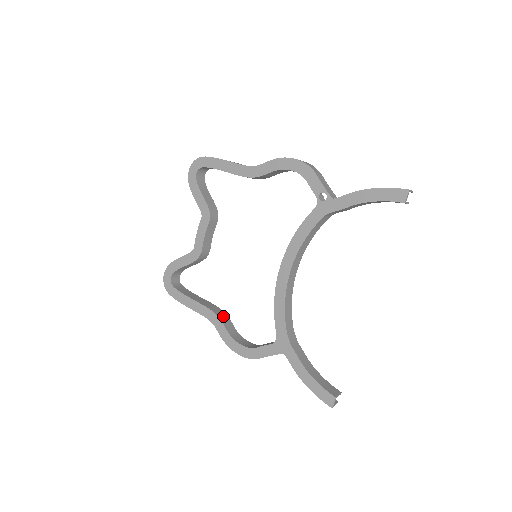
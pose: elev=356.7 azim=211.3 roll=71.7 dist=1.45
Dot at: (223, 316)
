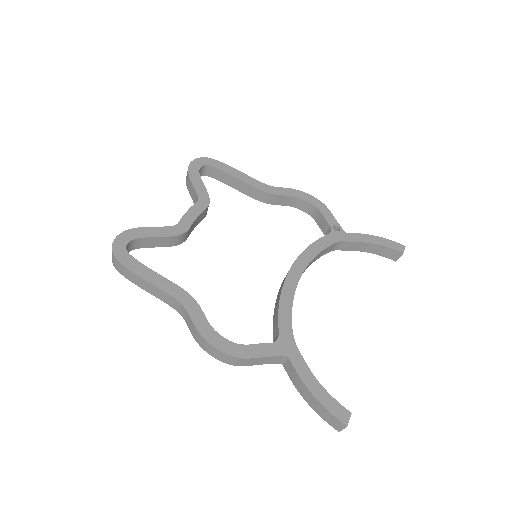
Dot at: occluded
